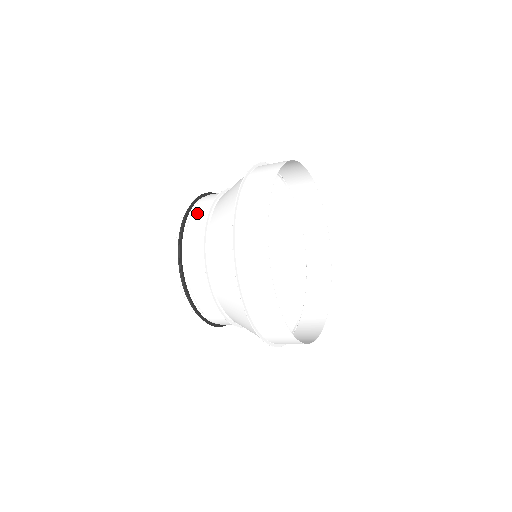
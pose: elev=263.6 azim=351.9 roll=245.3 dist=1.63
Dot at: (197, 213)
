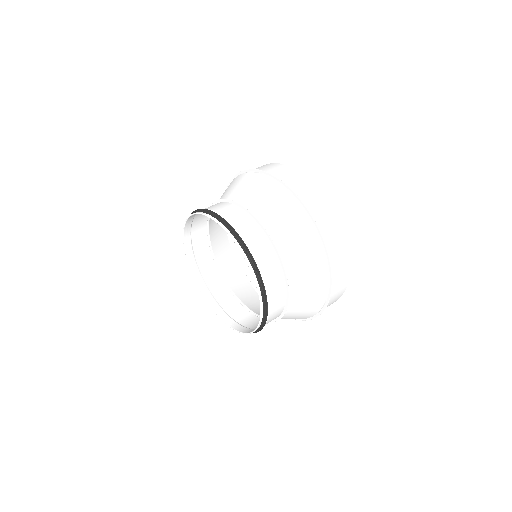
Dot at: occluded
